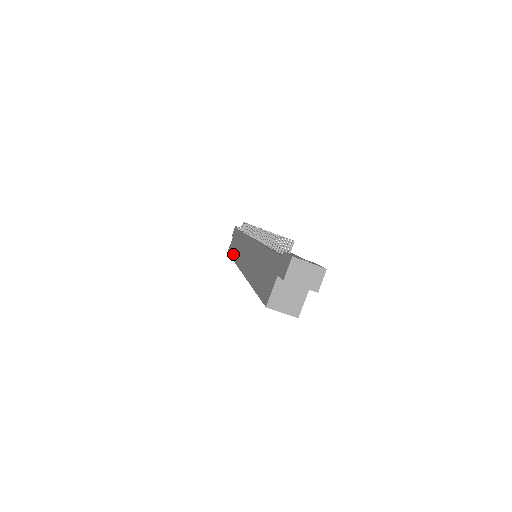
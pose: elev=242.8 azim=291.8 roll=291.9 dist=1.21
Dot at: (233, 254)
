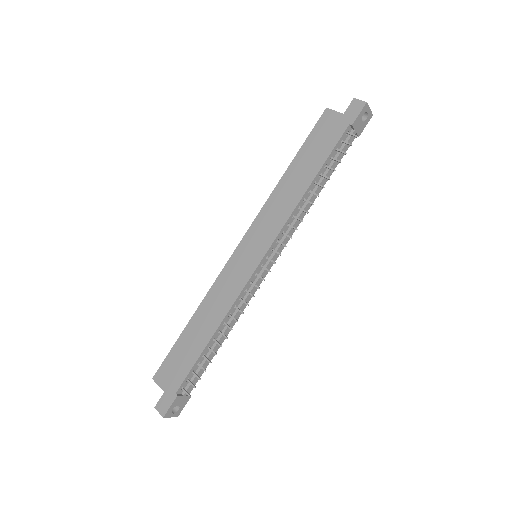
Dot at: (291, 171)
